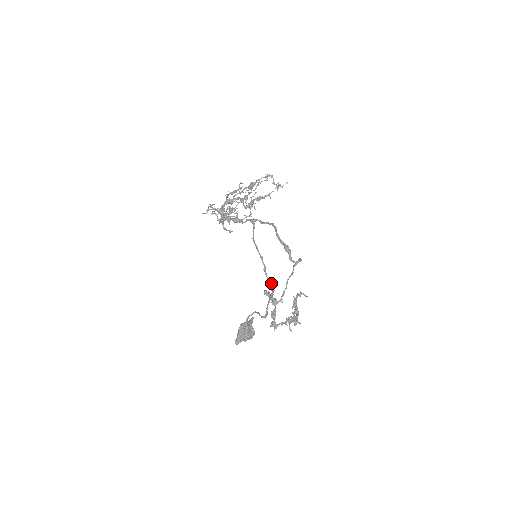
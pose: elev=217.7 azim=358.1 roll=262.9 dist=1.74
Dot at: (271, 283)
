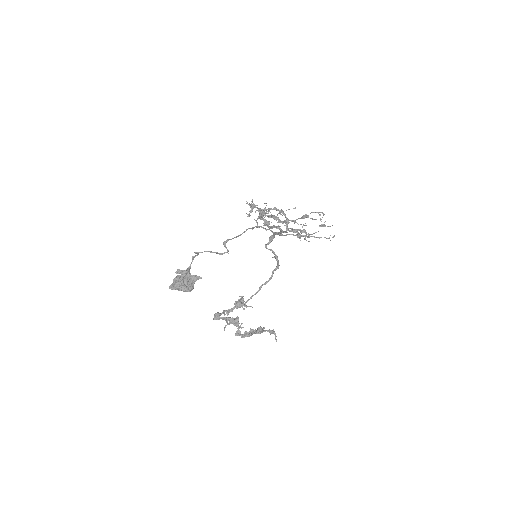
Dot at: (229, 239)
